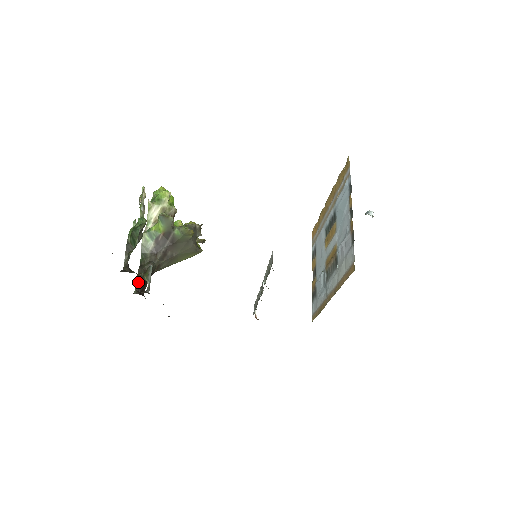
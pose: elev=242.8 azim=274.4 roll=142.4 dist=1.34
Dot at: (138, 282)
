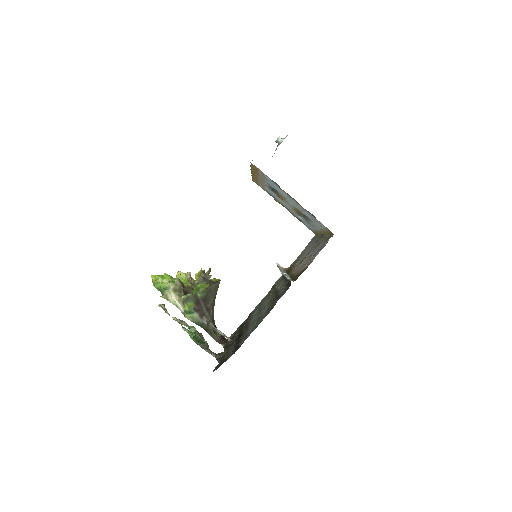
Dot at: (217, 340)
